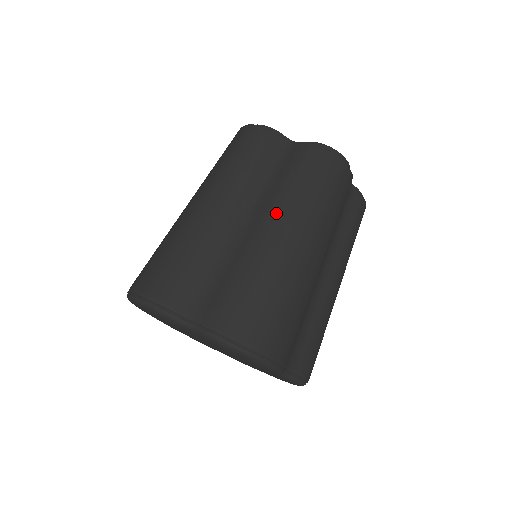
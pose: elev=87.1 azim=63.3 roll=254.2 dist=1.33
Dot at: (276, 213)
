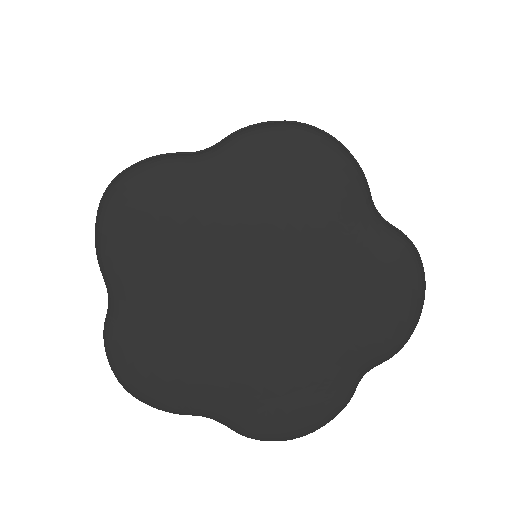
Dot at: occluded
